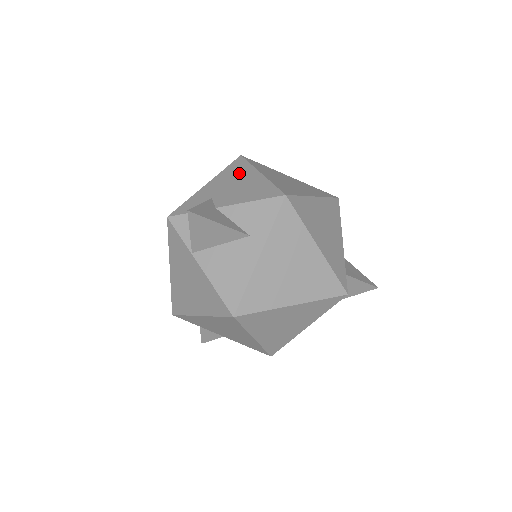
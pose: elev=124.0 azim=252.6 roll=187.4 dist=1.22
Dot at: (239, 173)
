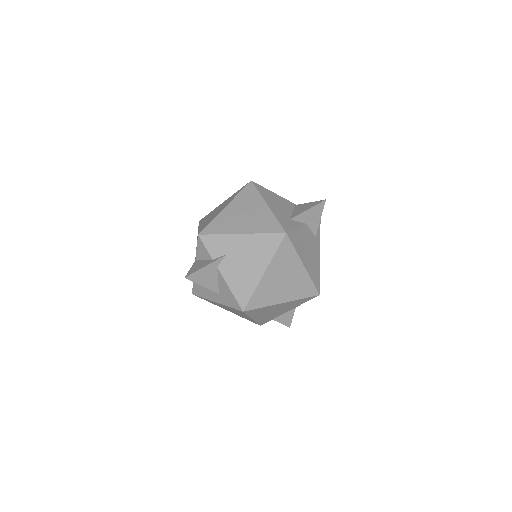
Dot at: (260, 253)
